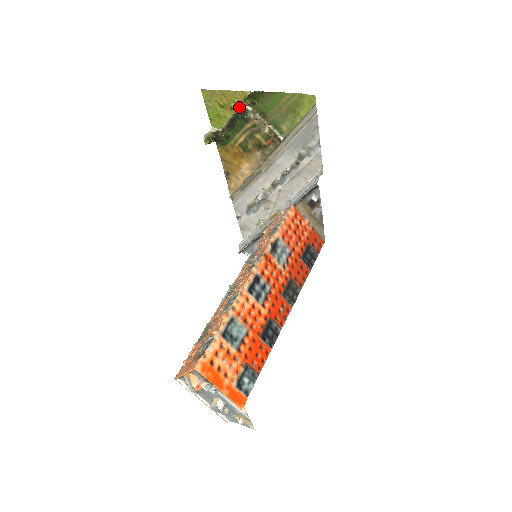
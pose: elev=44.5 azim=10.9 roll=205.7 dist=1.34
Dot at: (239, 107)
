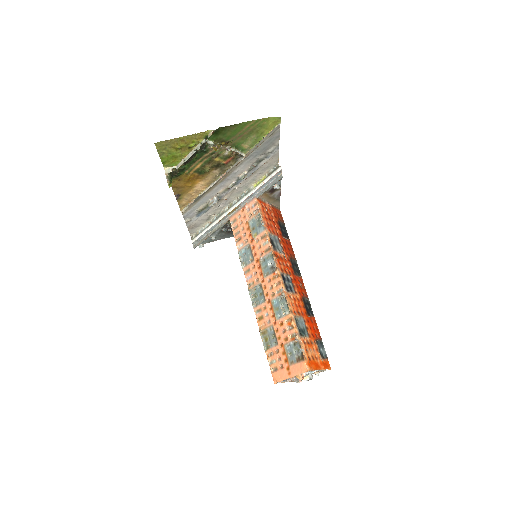
Dot at: (200, 145)
